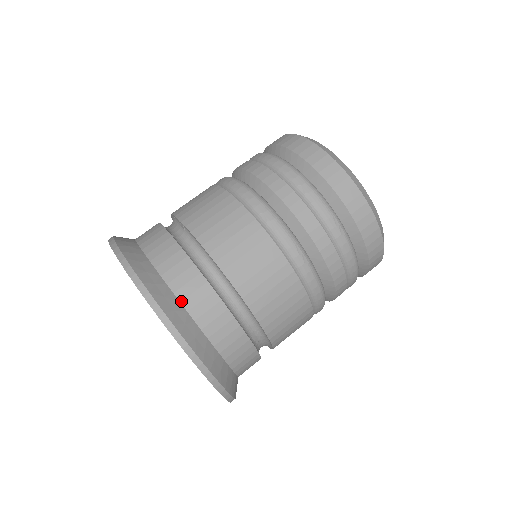
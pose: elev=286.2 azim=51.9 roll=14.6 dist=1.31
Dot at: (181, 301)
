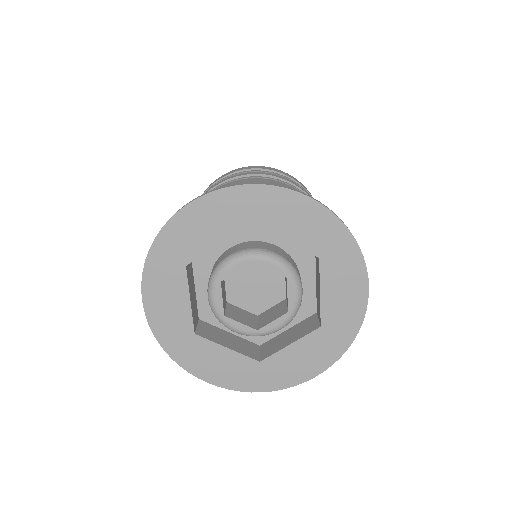
Dot at: occluded
